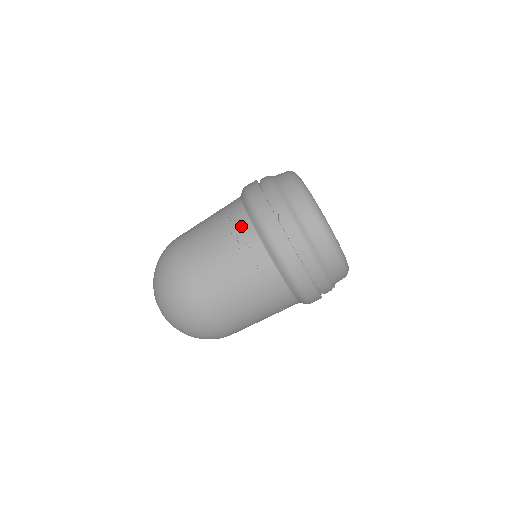
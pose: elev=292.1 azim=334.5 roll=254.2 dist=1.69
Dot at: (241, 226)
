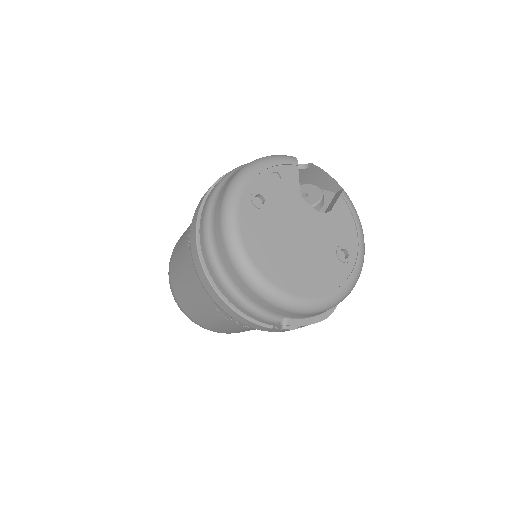
Dot at: occluded
